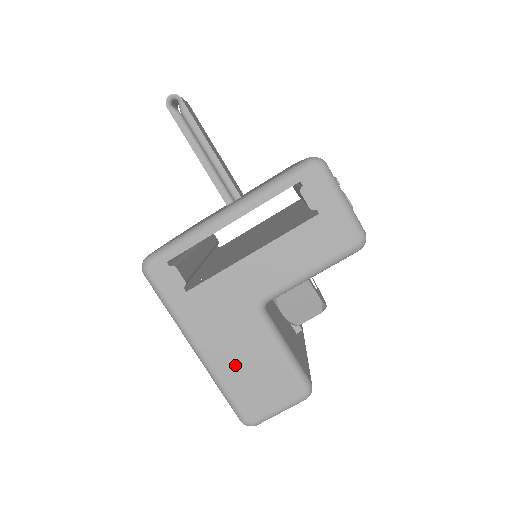
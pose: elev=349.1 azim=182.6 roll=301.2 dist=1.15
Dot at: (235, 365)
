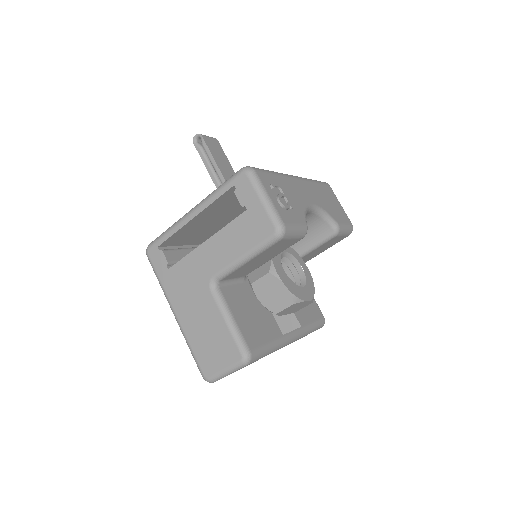
Dot at: (196, 328)
